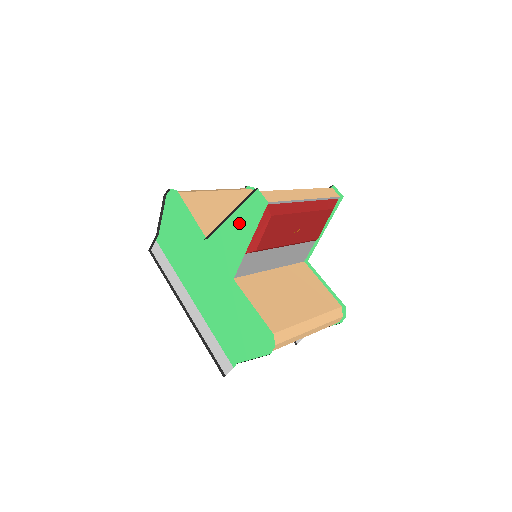
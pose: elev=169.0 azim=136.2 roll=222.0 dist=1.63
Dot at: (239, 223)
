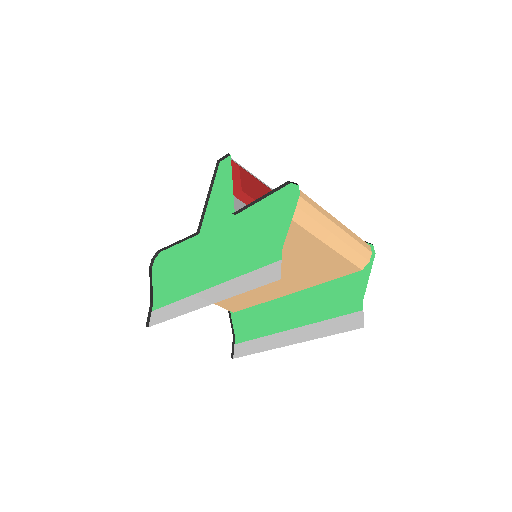
Dot at: (218, 189)
